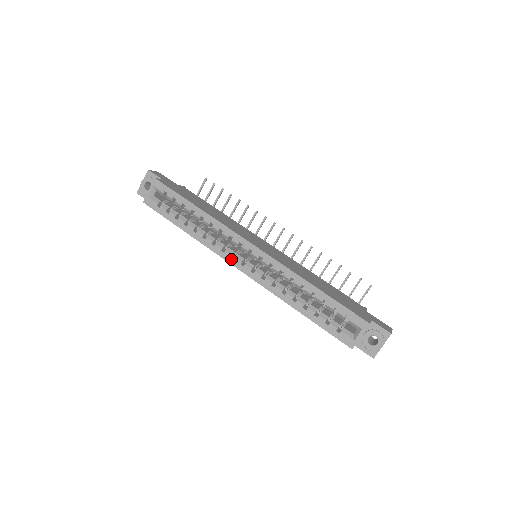
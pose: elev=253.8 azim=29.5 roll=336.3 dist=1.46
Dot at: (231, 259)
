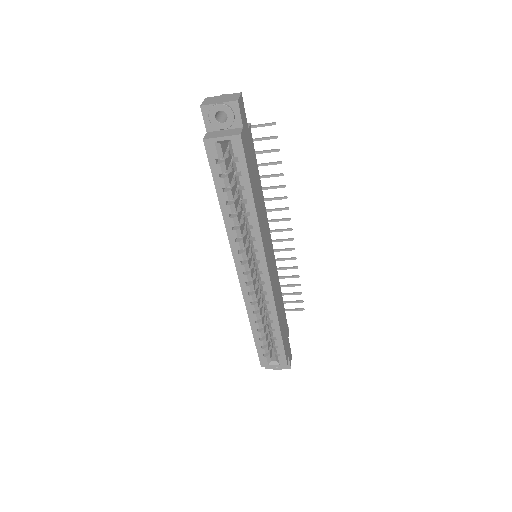
Dot at: (239, 263)
